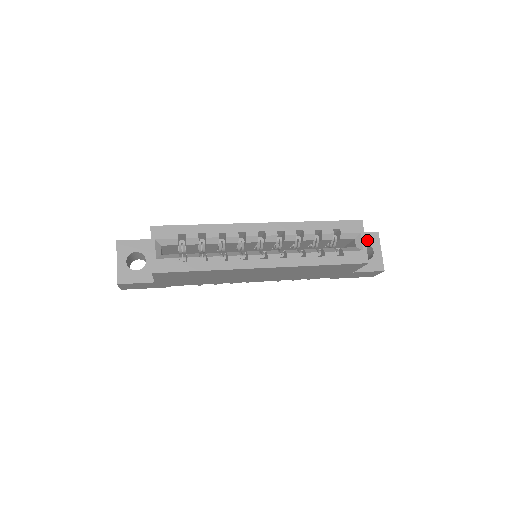
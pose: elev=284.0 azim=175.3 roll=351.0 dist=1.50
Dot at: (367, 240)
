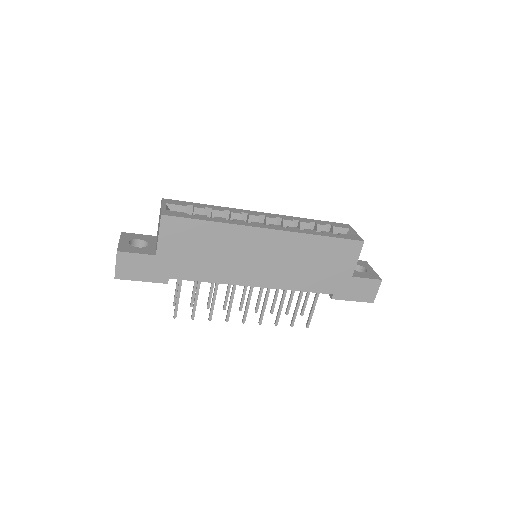
Dot at: (358, 263)
